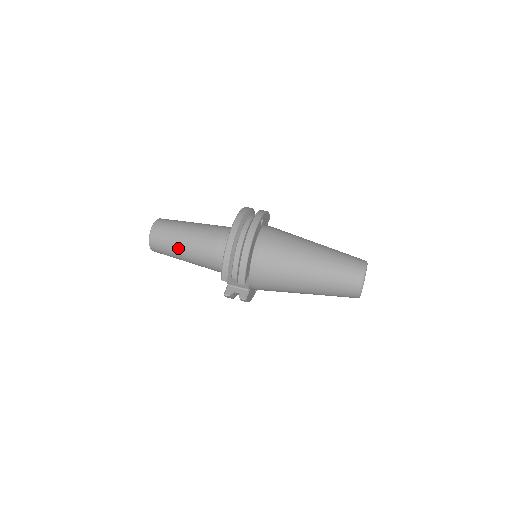
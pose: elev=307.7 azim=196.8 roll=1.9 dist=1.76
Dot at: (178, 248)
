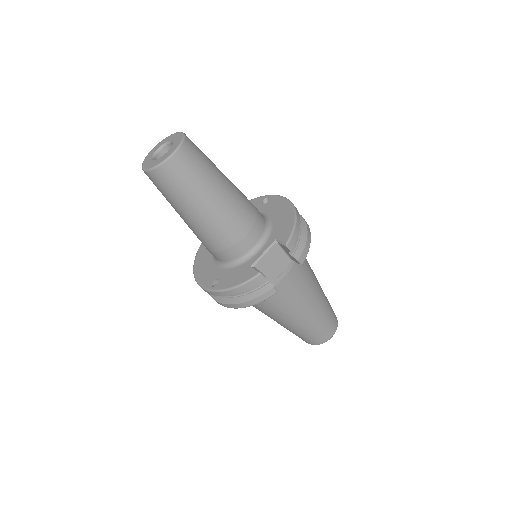
Dot at: (217, 182)
